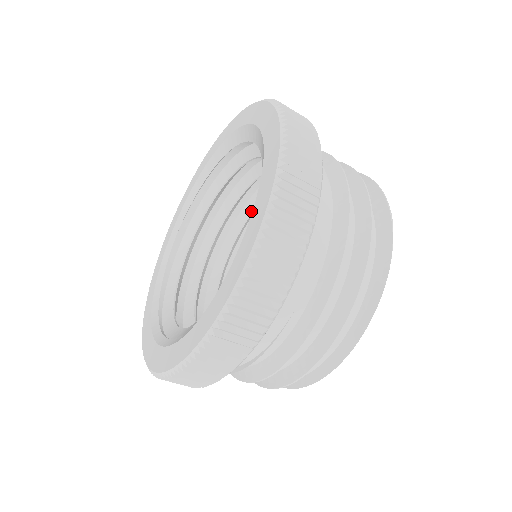
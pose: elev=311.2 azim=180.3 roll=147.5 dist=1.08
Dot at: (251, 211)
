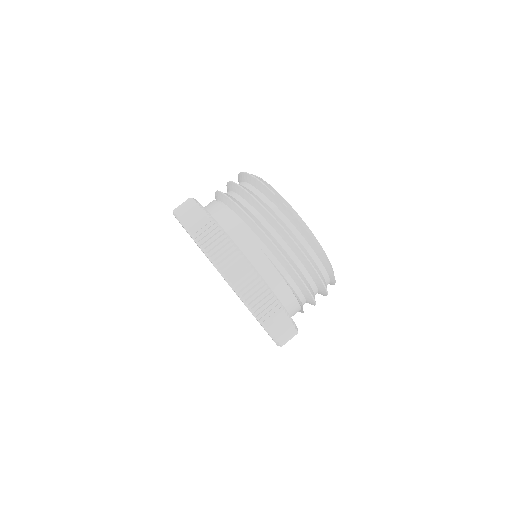
Dot at: occluded
